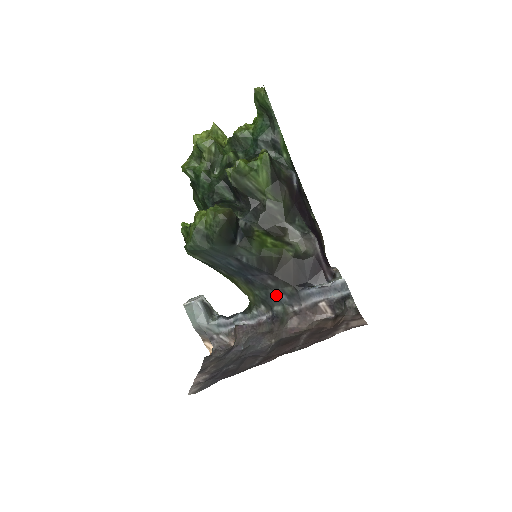
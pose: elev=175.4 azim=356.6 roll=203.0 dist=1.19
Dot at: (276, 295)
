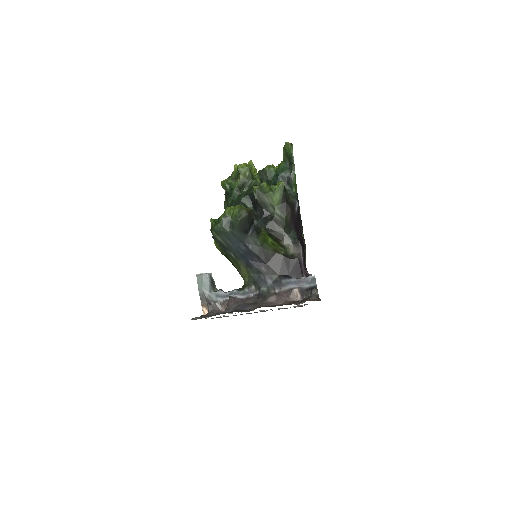
Dot at: (265, 279)
